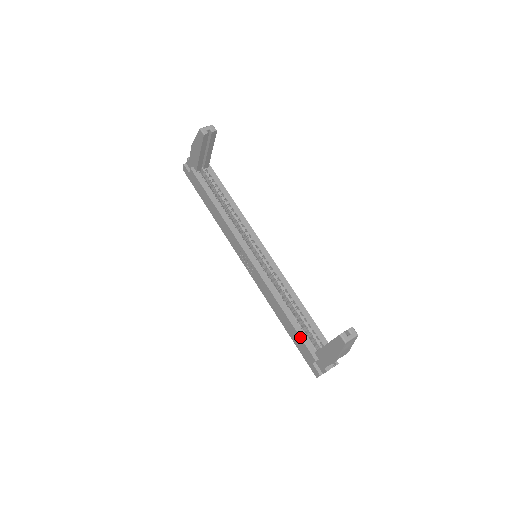
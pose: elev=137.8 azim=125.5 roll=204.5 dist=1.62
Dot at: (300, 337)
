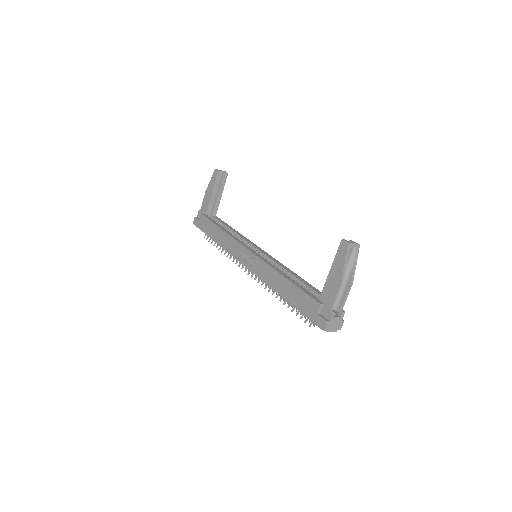
Dot at: (302, 290)
